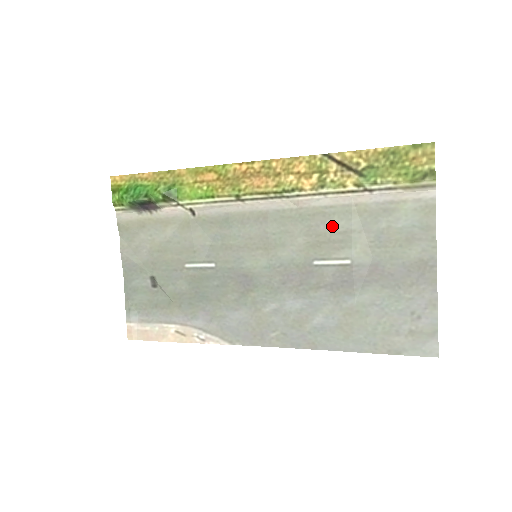
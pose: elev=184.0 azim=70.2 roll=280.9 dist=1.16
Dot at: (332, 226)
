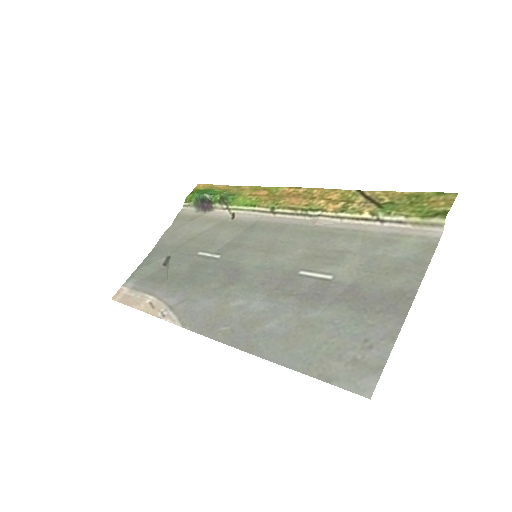
Dot at: (333, 245)
